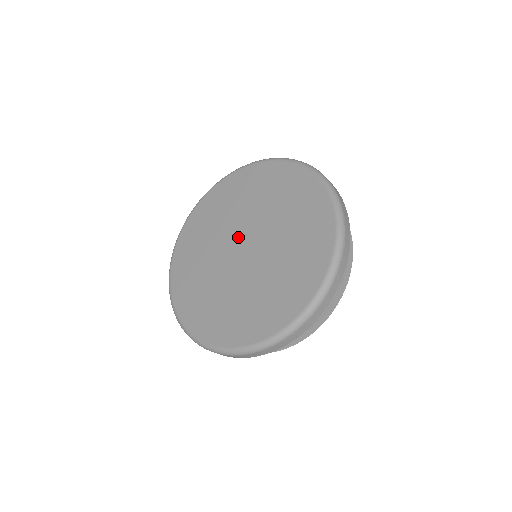
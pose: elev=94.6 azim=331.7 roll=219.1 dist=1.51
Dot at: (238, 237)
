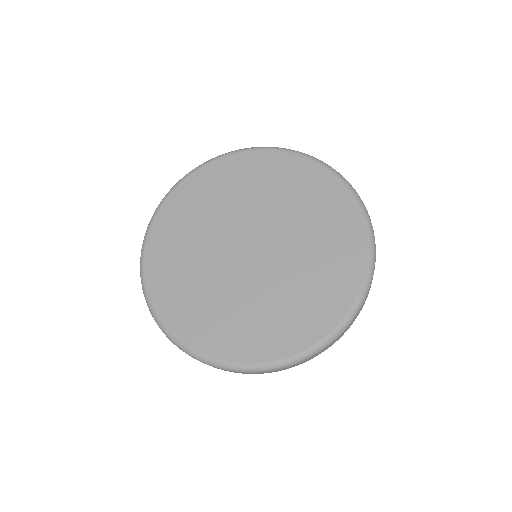
Dot at: (259, 232)
